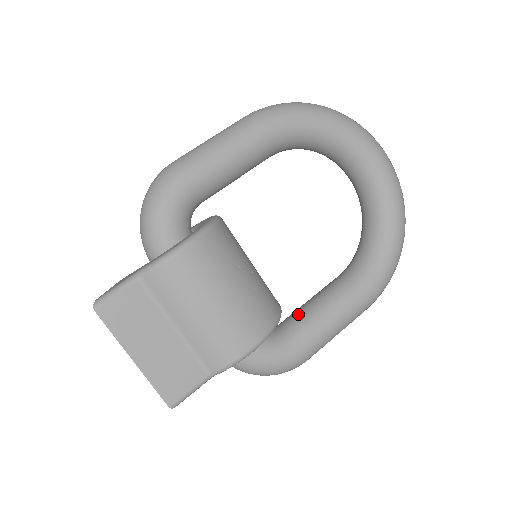
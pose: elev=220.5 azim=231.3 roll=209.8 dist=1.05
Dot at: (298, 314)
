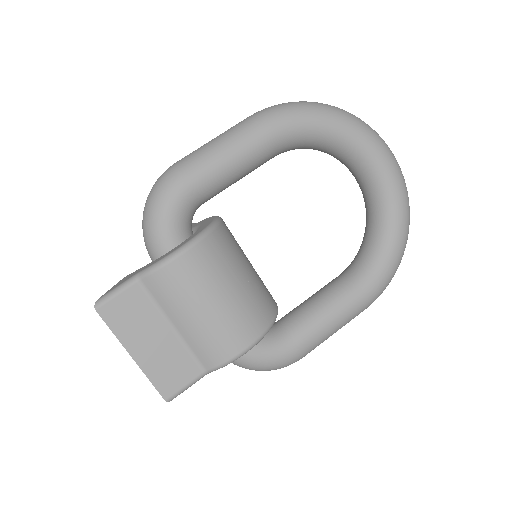
Dot at: (295, 313)
